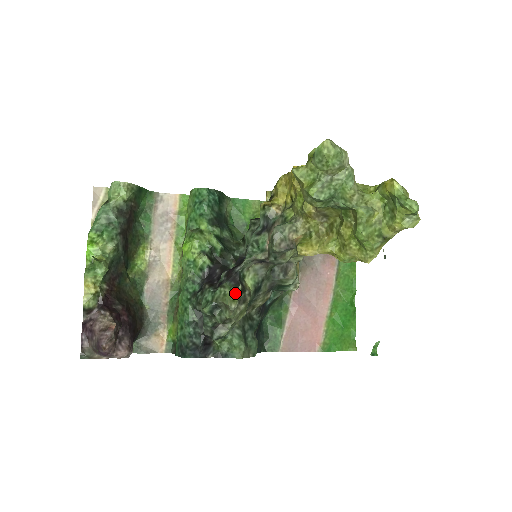
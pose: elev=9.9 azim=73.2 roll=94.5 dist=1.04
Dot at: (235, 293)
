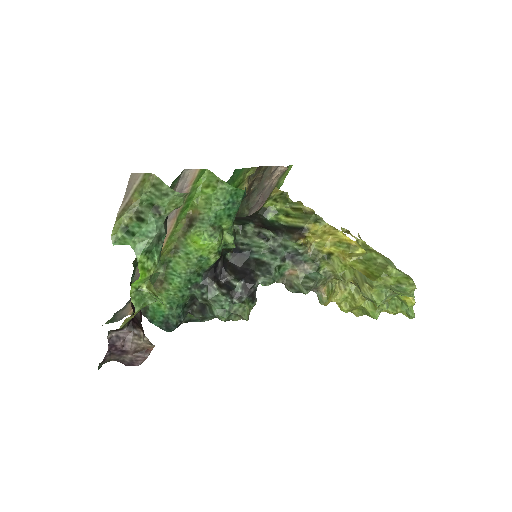
Dot at: (251, 308)
